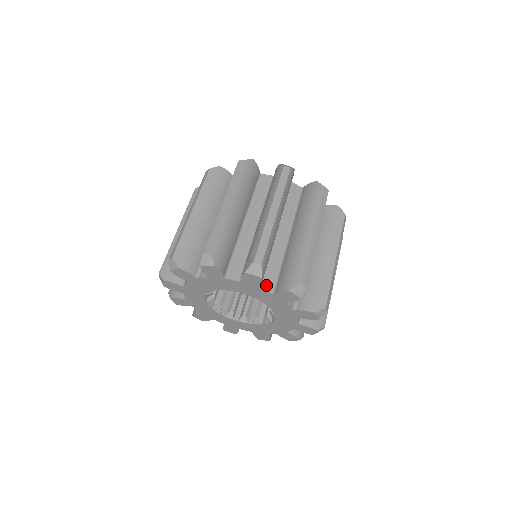
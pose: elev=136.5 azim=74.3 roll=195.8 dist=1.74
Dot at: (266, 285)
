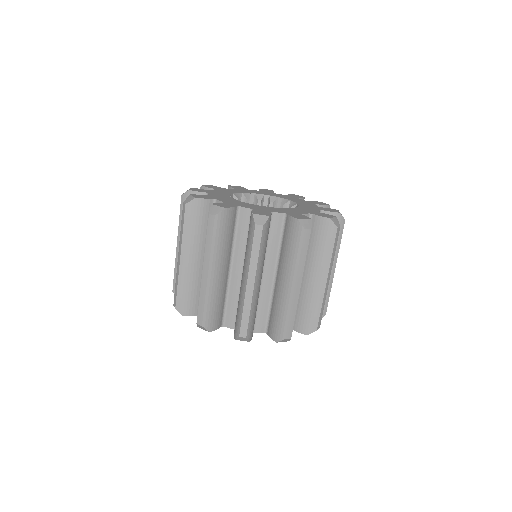
Dot at: (259, 328)
